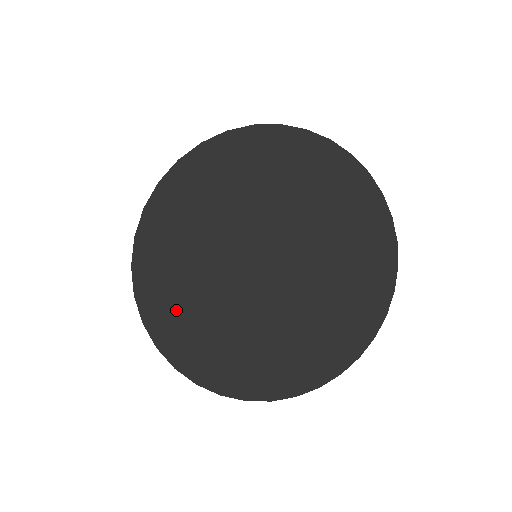
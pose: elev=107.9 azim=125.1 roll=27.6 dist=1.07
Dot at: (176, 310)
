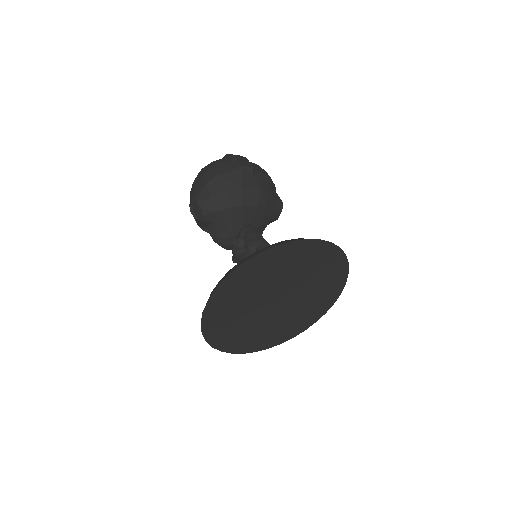
Dot at: (251, 342)
